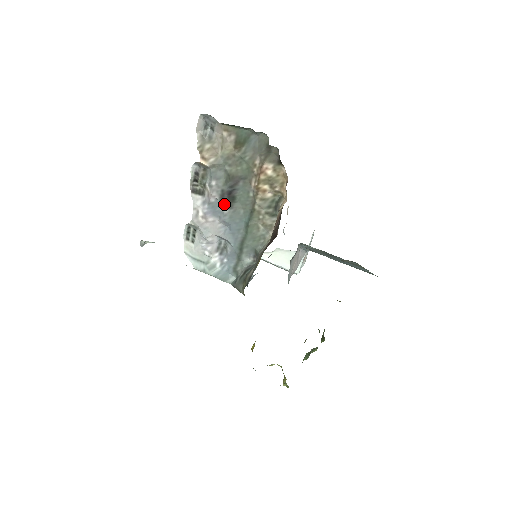
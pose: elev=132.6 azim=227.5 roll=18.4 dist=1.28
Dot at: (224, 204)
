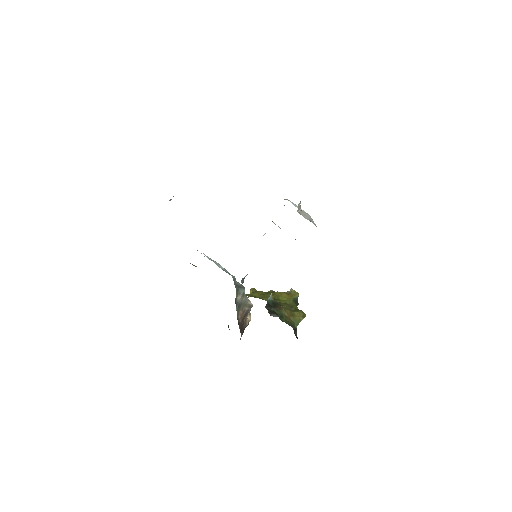
Dot at: occluded
